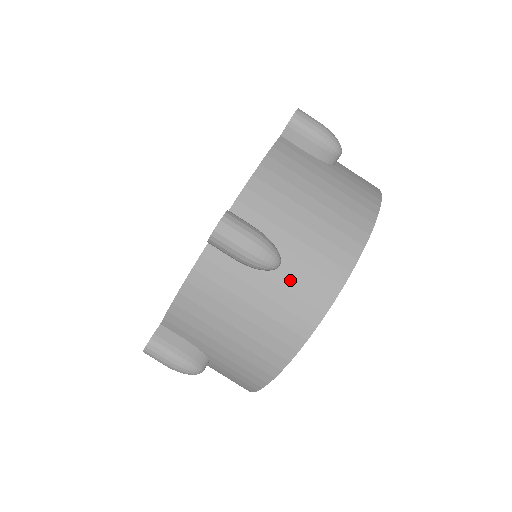
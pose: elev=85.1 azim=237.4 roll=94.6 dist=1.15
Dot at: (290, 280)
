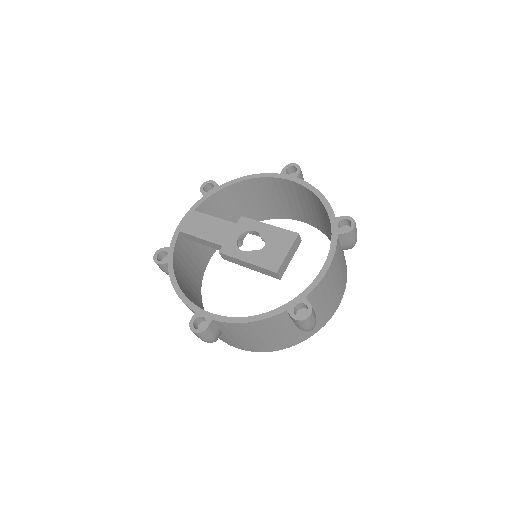
Dot at: occluded
